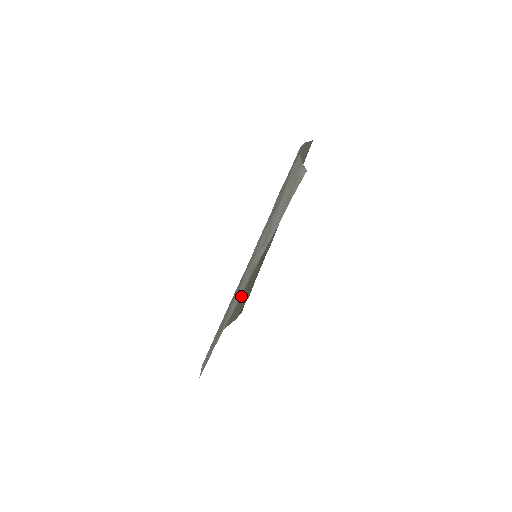
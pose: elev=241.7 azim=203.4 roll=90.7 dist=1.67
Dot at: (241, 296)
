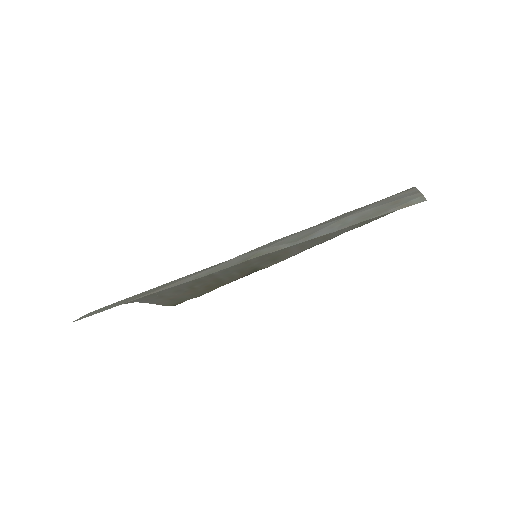
Dot at: (195, 286)
